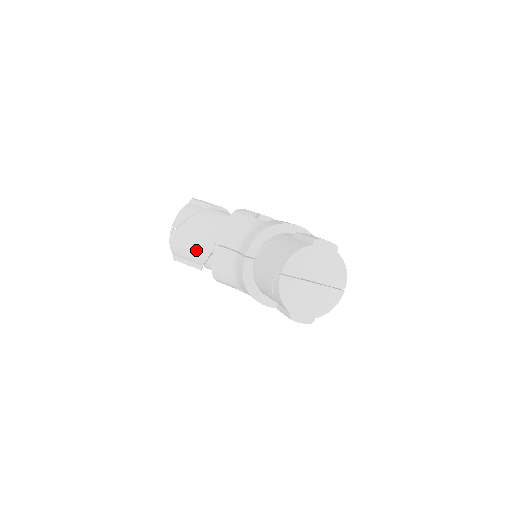
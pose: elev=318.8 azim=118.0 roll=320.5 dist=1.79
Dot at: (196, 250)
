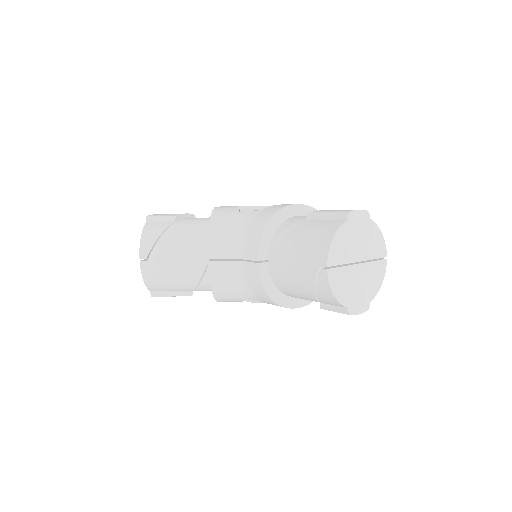
Dot at: (182, 276)
